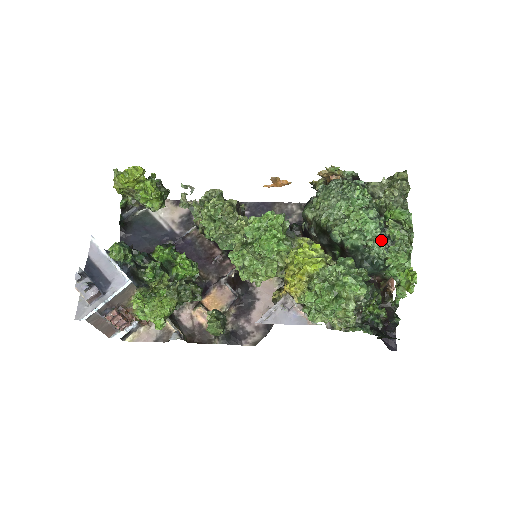
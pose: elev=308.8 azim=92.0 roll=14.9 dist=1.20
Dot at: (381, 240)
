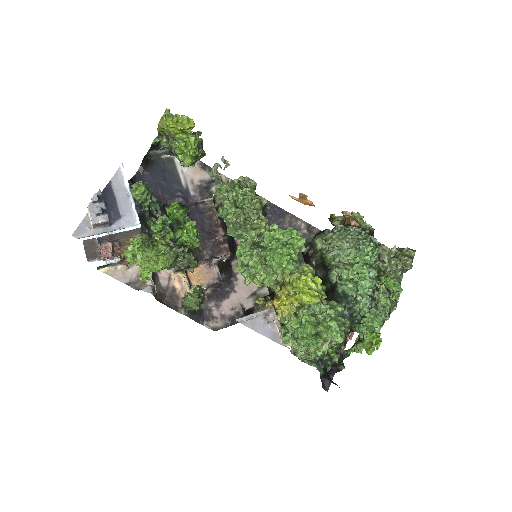
Dot at: (369, 300)
